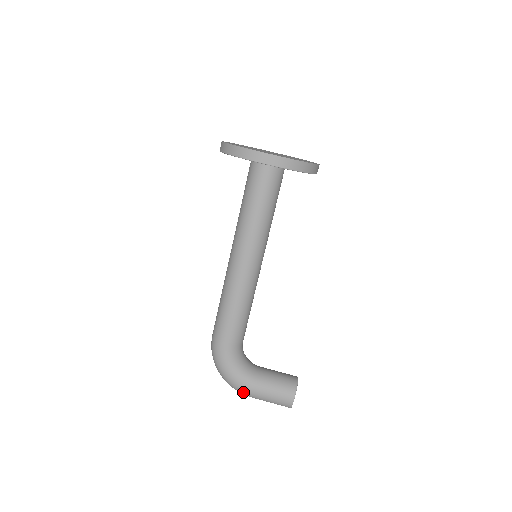
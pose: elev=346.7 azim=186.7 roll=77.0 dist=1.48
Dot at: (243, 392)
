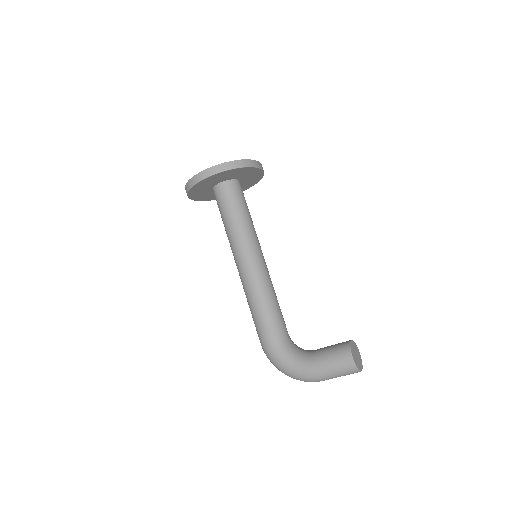
Dot at: (308, 377)
